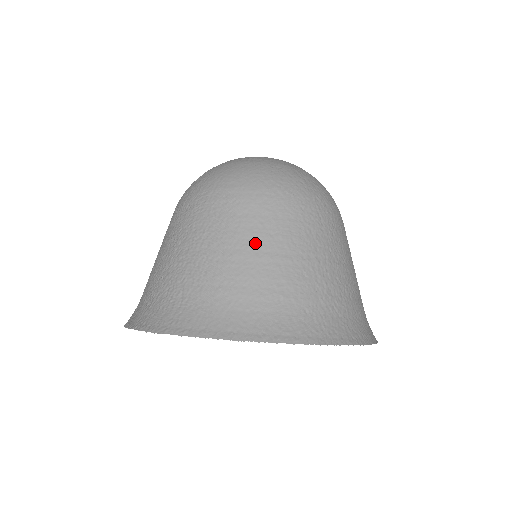
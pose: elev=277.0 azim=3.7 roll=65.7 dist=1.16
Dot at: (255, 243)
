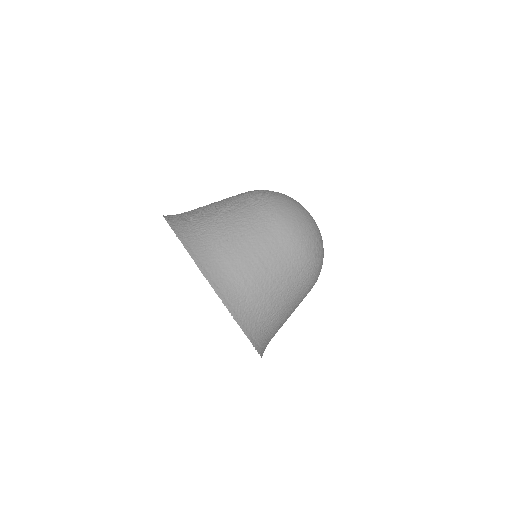
Dot at: (260, 248)
